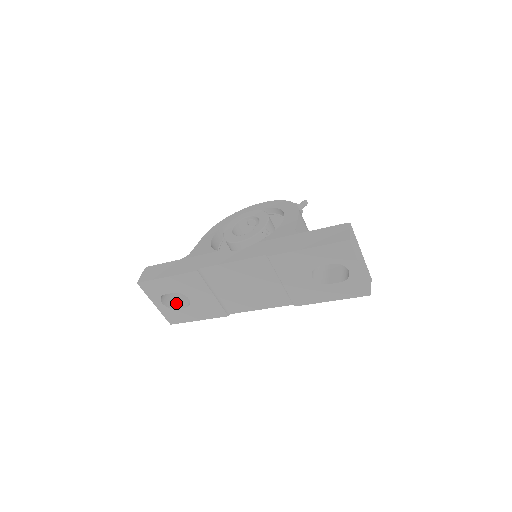
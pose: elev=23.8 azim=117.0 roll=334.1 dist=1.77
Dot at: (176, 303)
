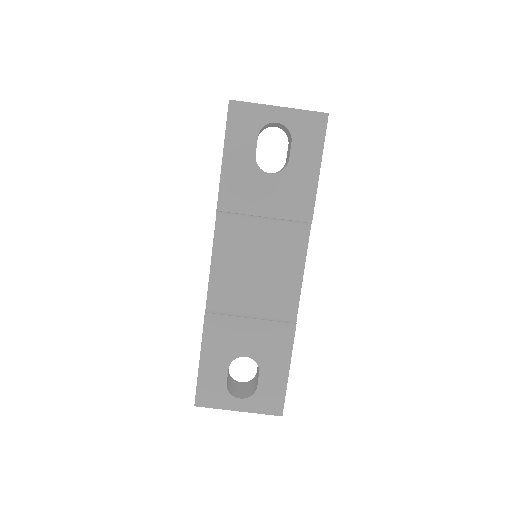
Dot at: (255, 385)
